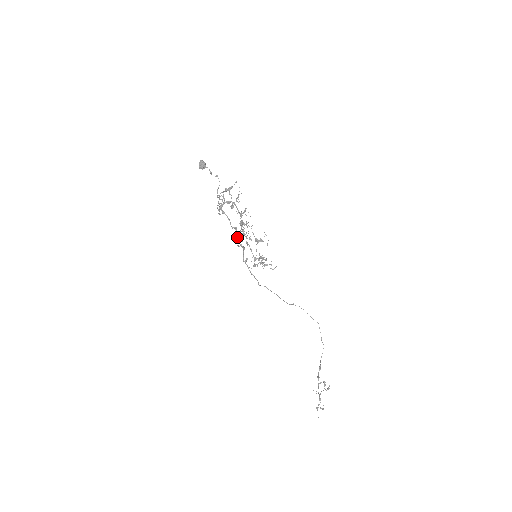
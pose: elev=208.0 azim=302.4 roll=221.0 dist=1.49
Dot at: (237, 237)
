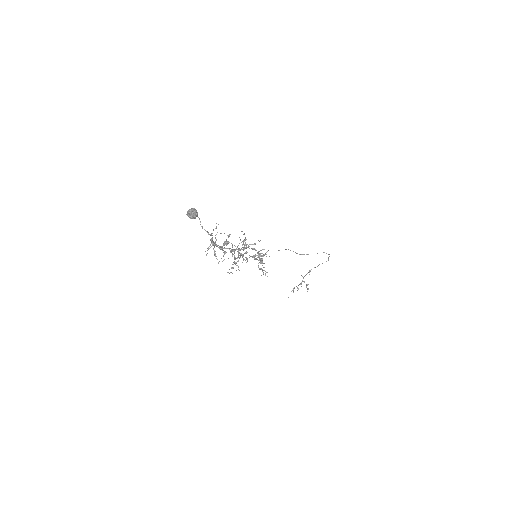
Dot at: (233, 251)
